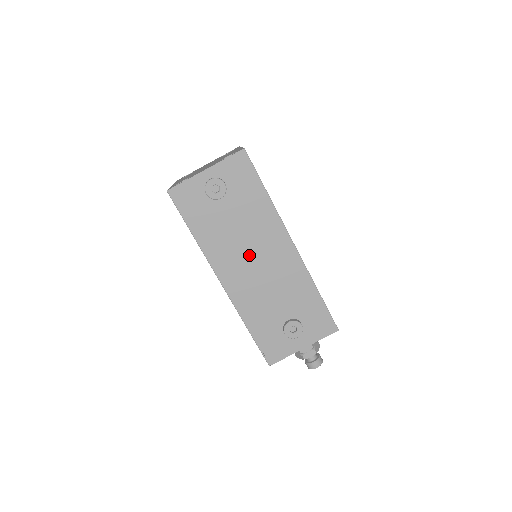
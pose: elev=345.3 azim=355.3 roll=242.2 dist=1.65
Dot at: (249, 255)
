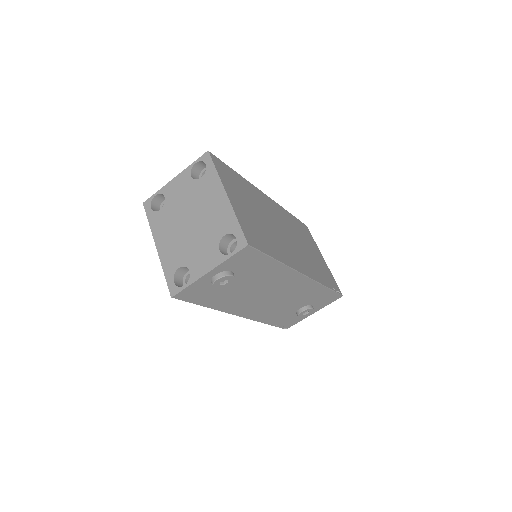
Dot at: (263, 296)
